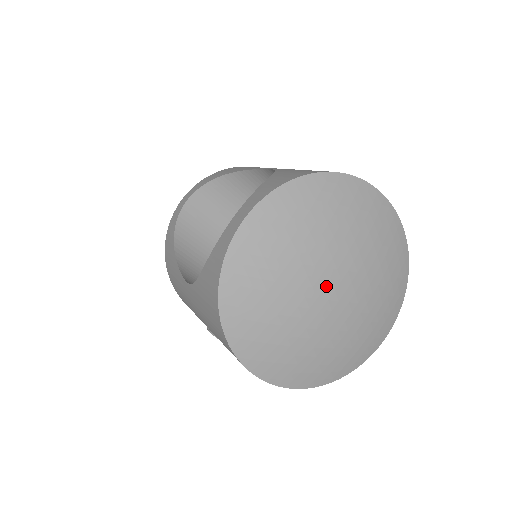
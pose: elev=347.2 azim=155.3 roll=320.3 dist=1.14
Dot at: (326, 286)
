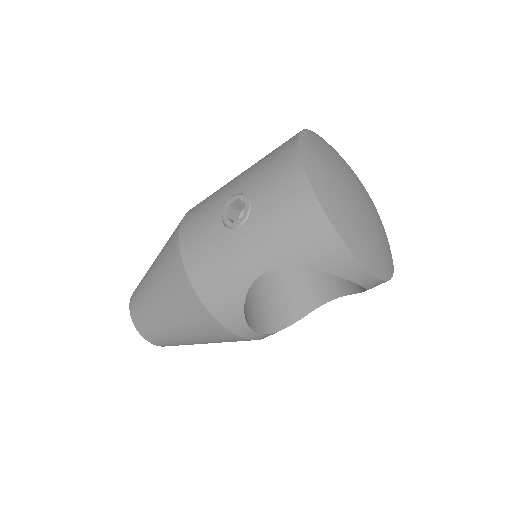
Dot at: (359, 188)
